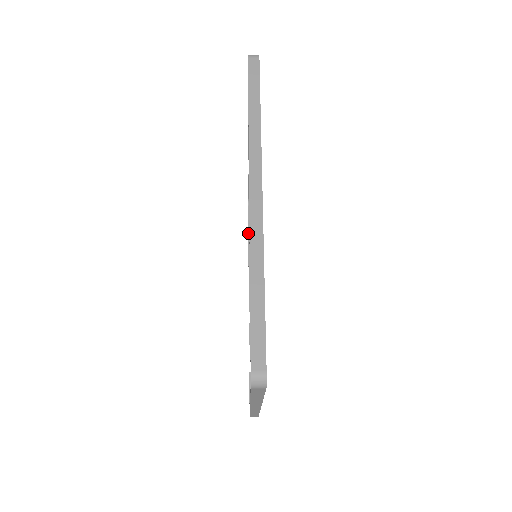
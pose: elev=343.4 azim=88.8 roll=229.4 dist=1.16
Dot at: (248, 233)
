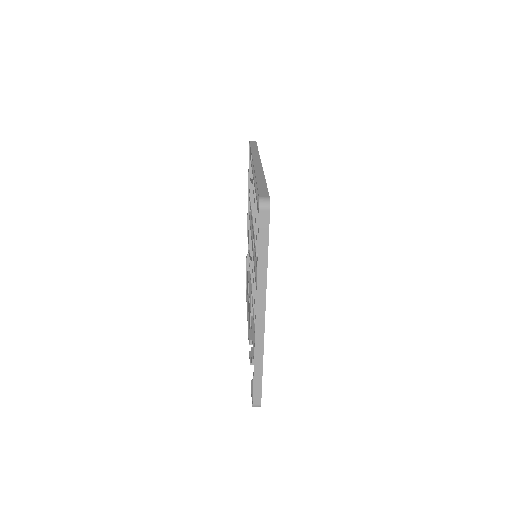
Dot at: occluded
